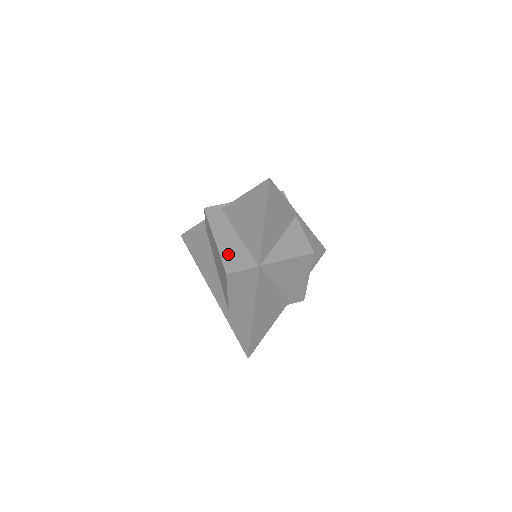
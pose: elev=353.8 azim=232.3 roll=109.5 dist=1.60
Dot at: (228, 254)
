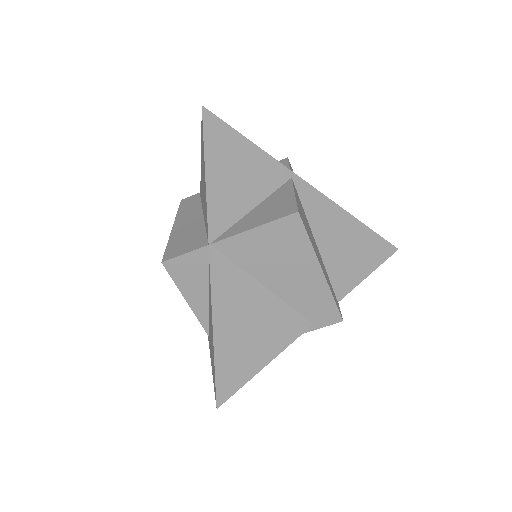
Dot at: (178, 239)
